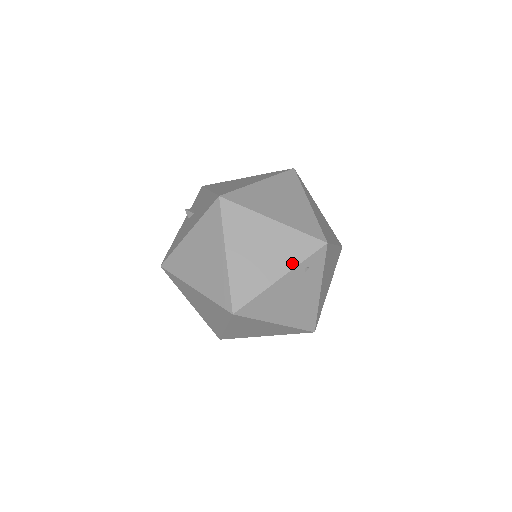
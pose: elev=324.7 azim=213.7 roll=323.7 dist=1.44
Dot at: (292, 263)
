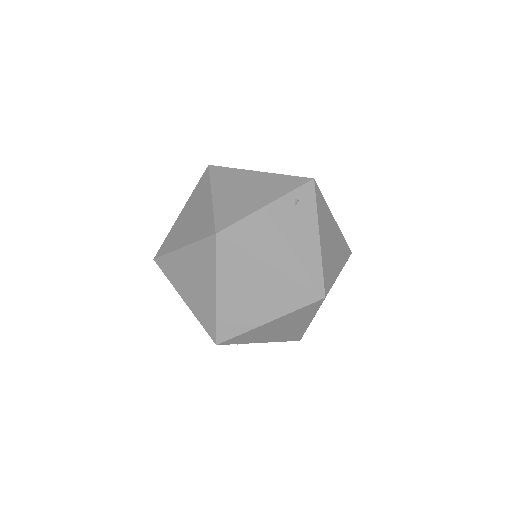
Dot at: (279, 194)
